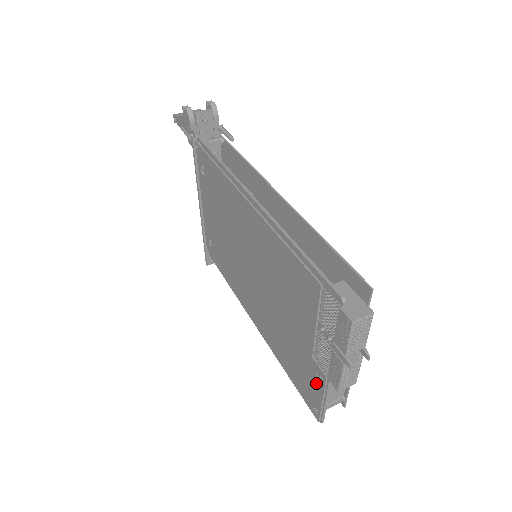
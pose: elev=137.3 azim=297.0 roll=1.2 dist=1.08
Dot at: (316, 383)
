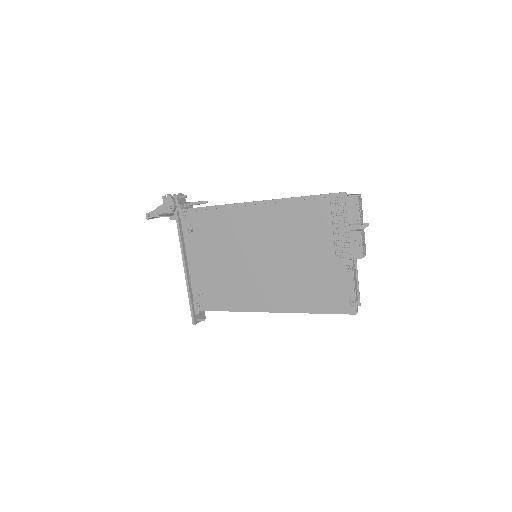
Dot at: (345, 277)
